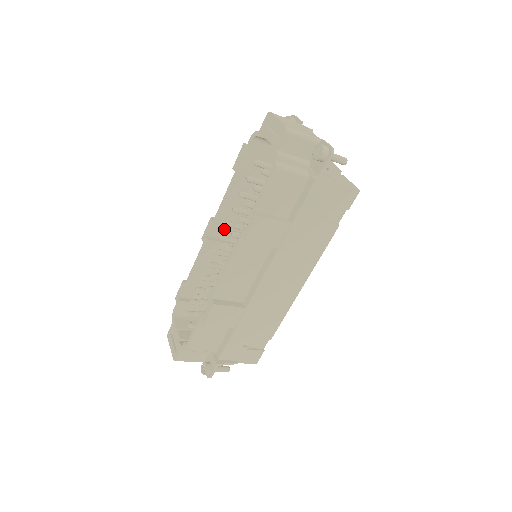
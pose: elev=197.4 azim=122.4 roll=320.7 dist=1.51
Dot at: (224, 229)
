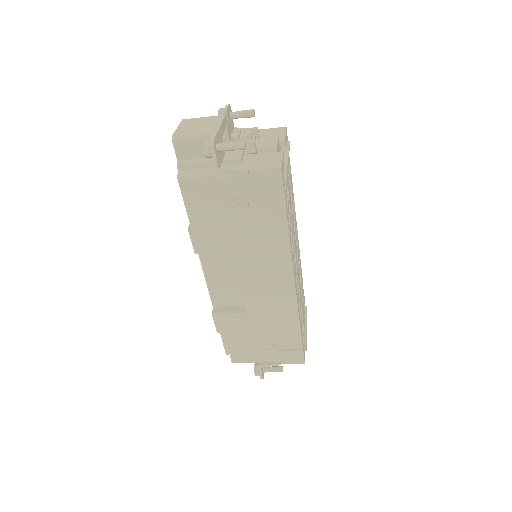
Dot at: occluded
